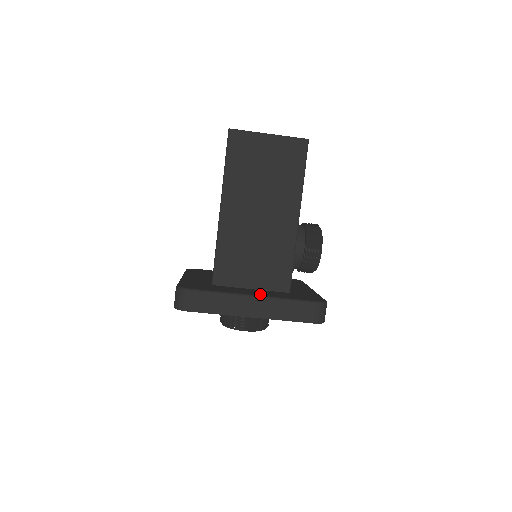
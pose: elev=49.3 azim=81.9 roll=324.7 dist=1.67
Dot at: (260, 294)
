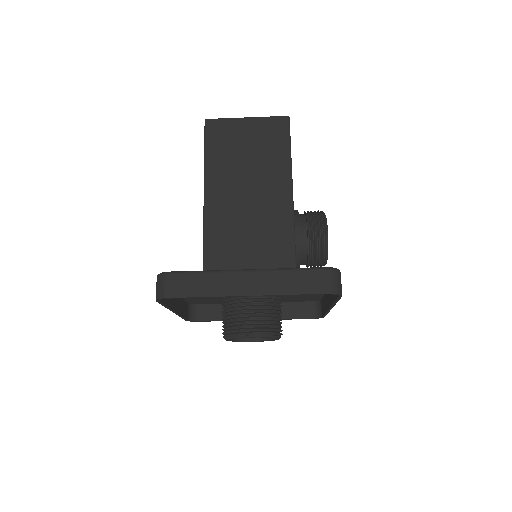
Dot at: occluded
